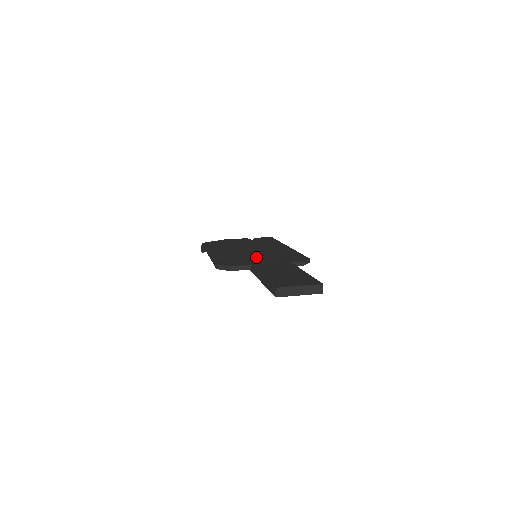
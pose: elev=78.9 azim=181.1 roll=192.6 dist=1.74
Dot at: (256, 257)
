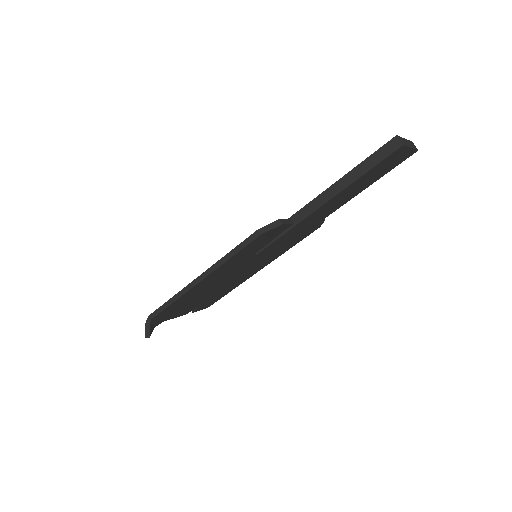
Dot at: occluded
